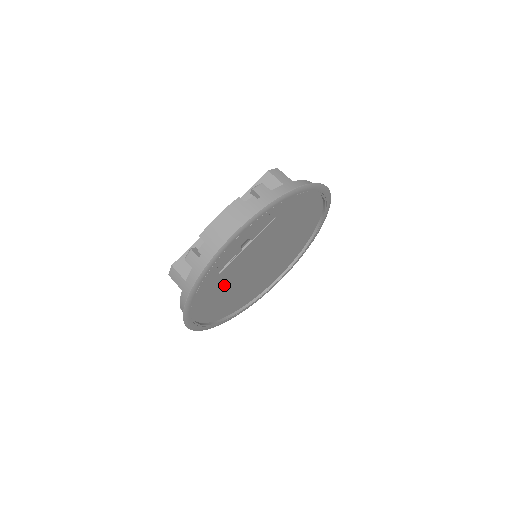
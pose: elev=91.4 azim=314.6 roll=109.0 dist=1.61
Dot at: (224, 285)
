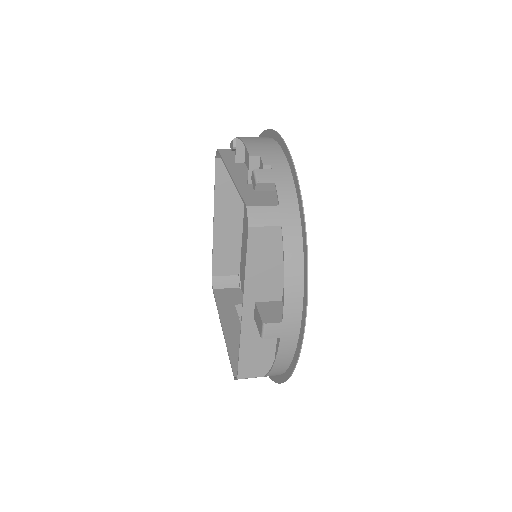
Dot at: occluded
